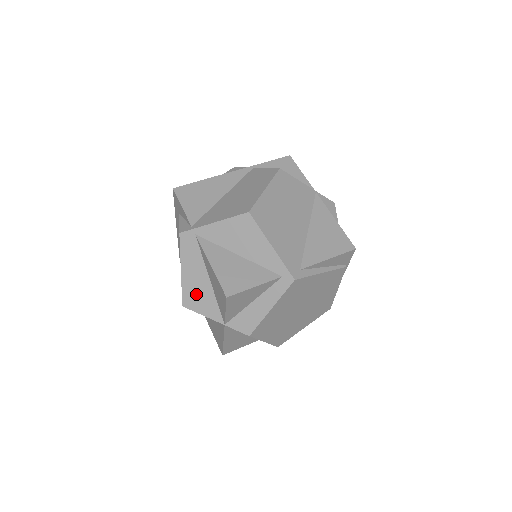
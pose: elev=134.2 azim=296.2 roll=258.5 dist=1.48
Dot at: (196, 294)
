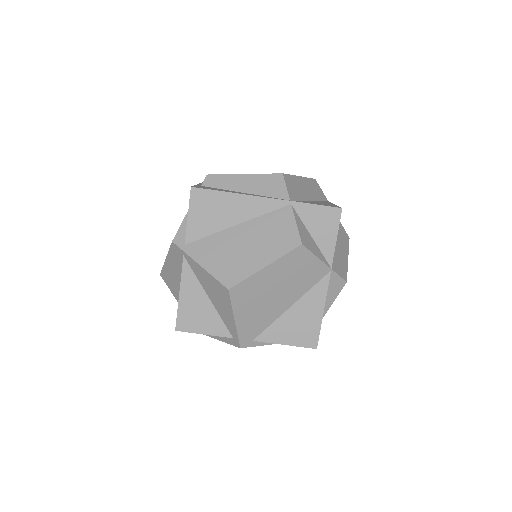
Dot at: (171, 280)
